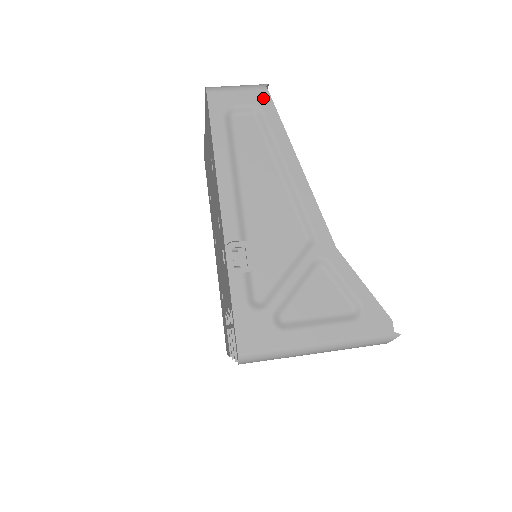
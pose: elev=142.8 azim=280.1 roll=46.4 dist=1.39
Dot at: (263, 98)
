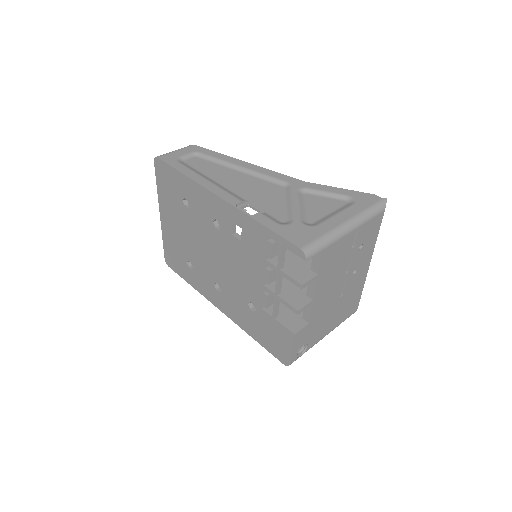
Dot at: (195, 148)
